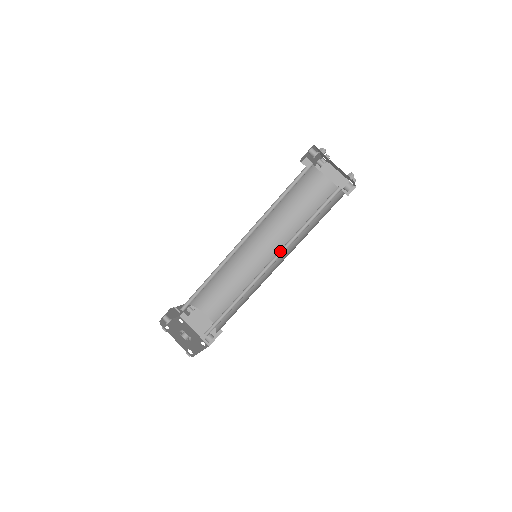
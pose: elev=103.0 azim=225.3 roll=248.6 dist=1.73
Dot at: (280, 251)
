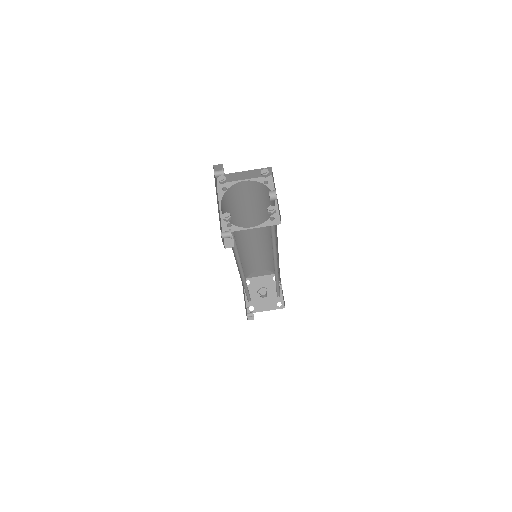
Dot at: (273, 258)
